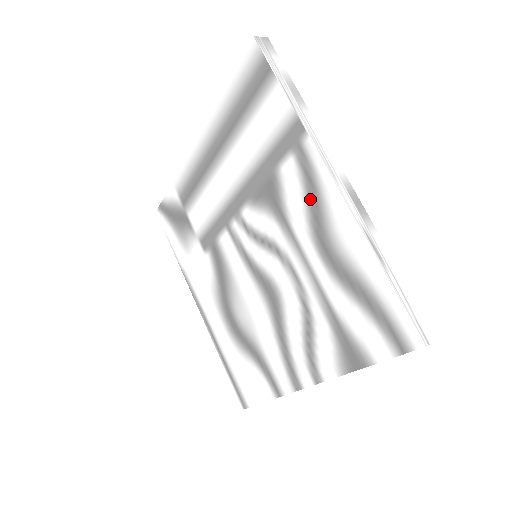
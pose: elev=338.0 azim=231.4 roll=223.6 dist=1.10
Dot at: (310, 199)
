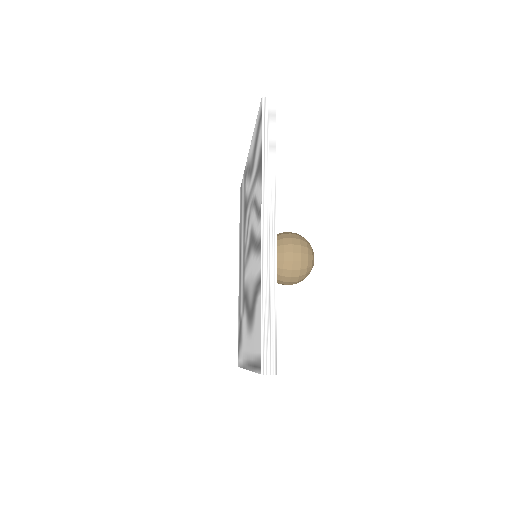
Dot at: (248, 173)
